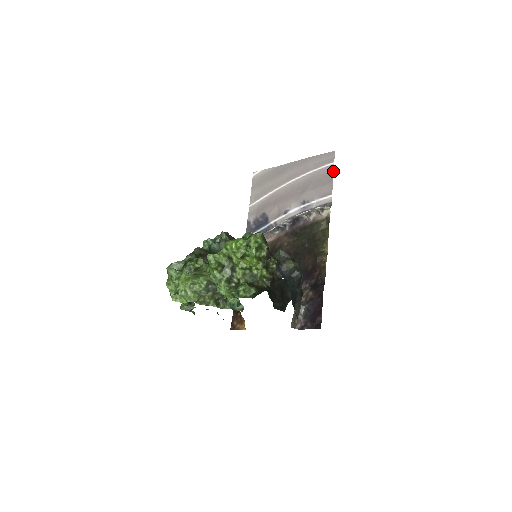
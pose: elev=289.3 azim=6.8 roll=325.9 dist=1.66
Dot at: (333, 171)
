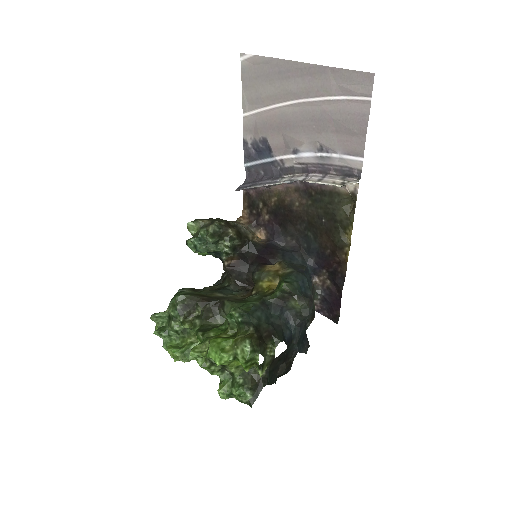
Dot at: (368, 115)
